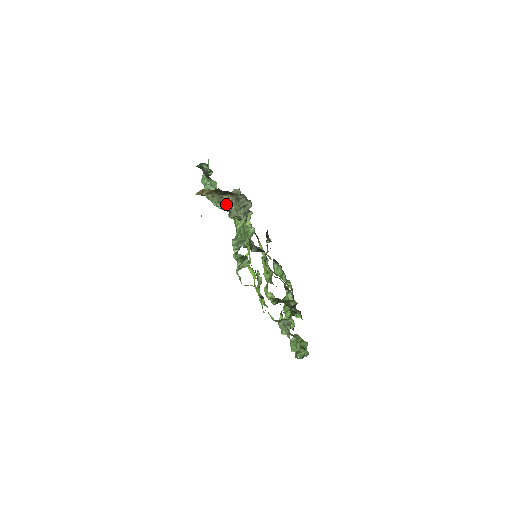
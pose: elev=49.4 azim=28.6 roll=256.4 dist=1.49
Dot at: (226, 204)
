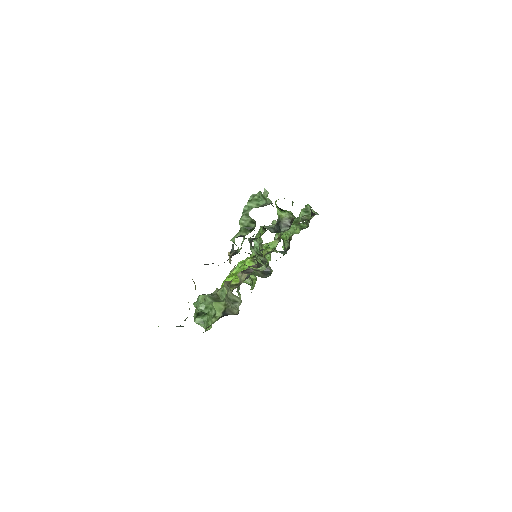
Dot at: occluded
